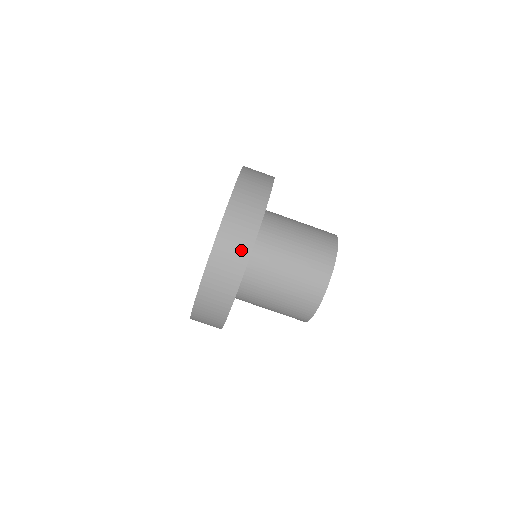
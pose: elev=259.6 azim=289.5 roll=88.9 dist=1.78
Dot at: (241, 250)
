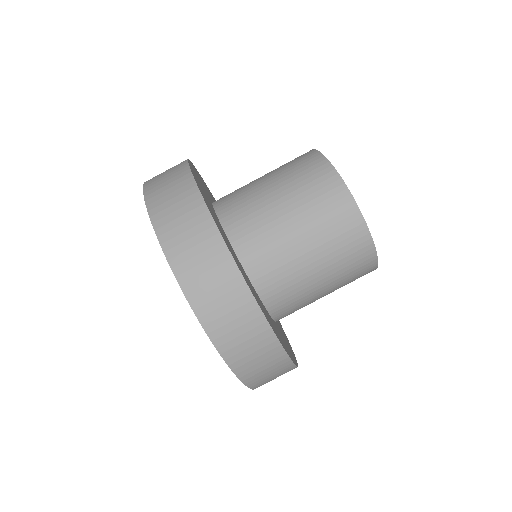
Dot at: (273, 360)
